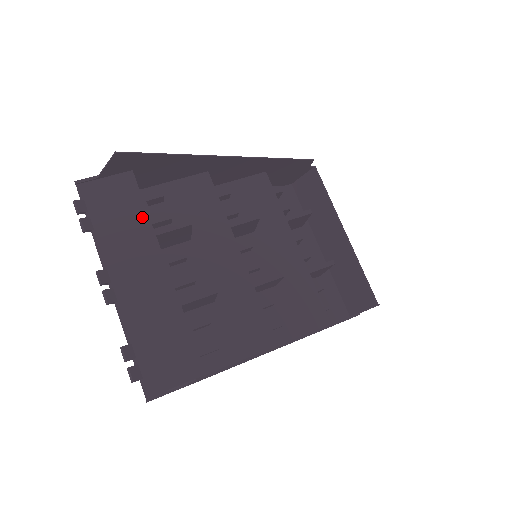
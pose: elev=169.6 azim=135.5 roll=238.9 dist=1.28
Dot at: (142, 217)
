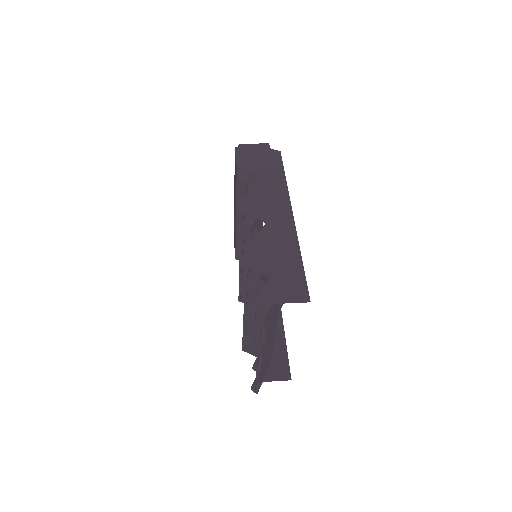
Dot at: (277, 310)
